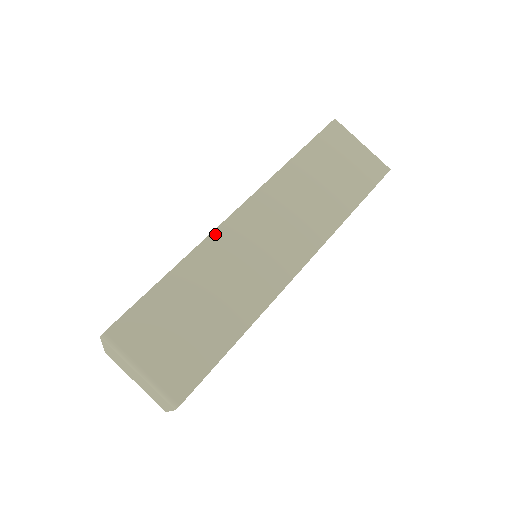
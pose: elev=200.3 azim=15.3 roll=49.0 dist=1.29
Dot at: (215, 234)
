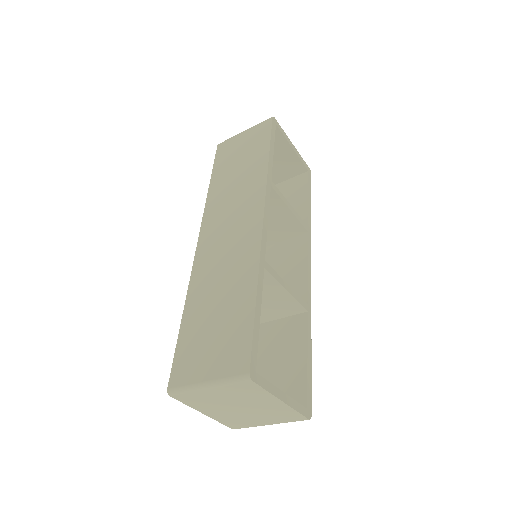
Dot at: (194, 267)
